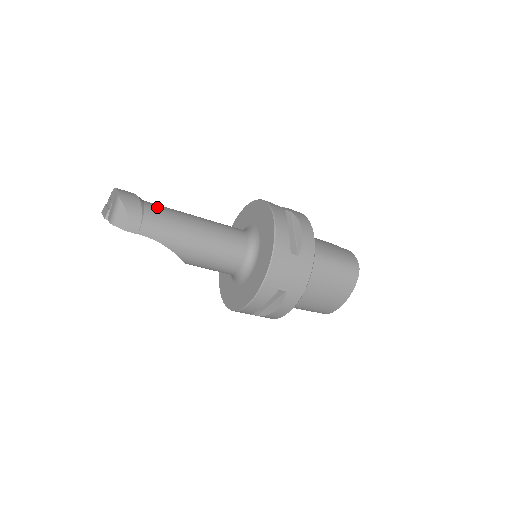
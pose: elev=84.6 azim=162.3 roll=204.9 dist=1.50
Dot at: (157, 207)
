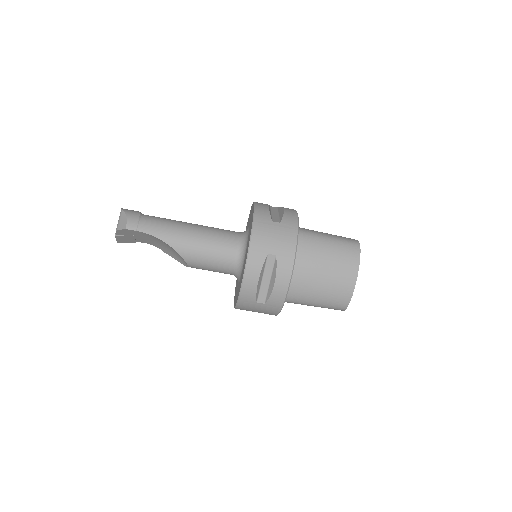
Dot at: occluded
